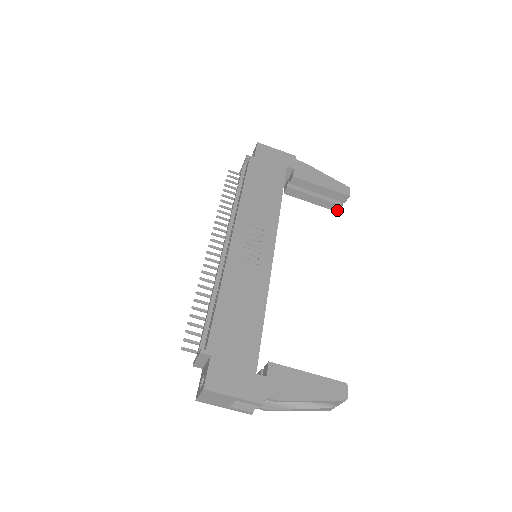
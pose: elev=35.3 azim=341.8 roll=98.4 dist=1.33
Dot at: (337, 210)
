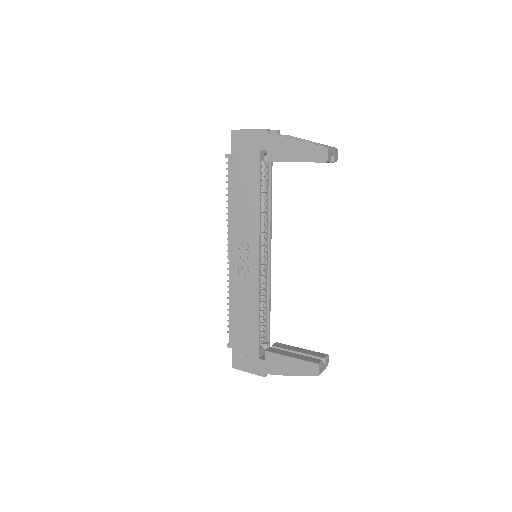
Dot at: occluded
